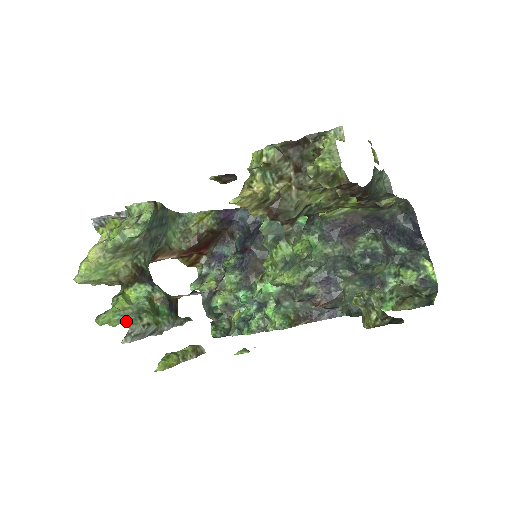
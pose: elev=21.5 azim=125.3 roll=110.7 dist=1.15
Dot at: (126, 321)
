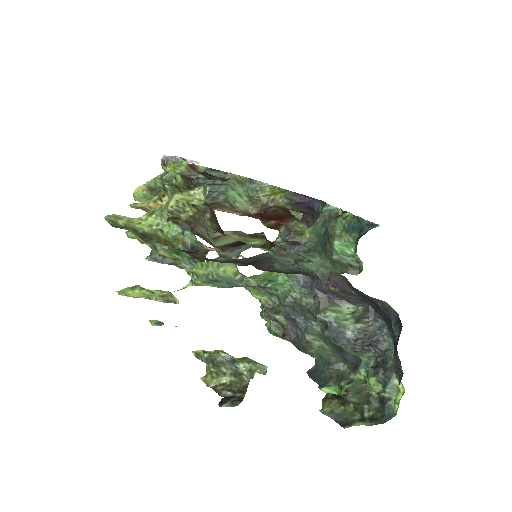
Dot at: occluded
